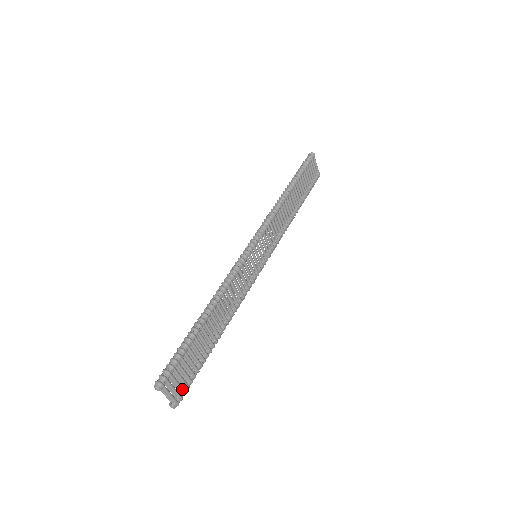
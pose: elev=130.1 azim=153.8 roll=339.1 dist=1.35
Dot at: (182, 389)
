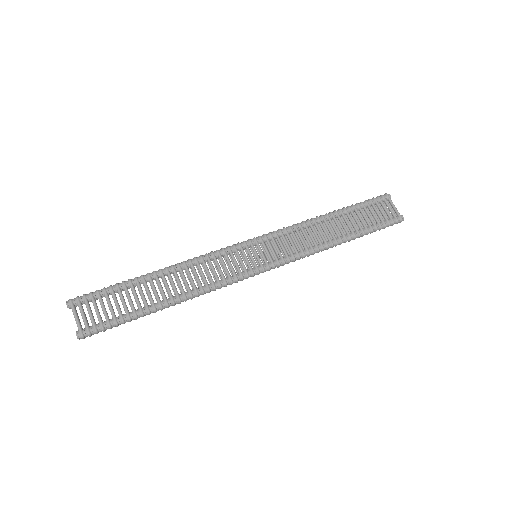
Dot at: (93, 322)
